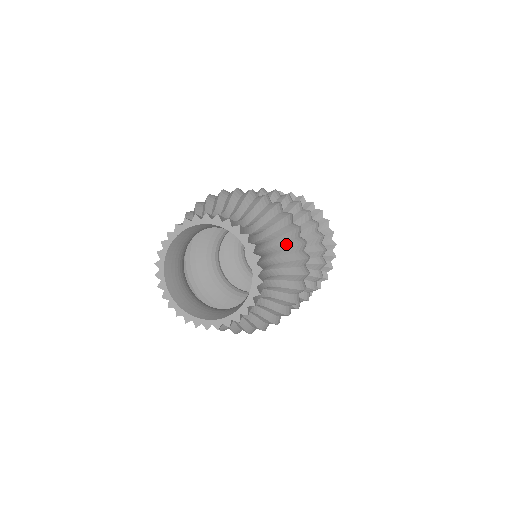
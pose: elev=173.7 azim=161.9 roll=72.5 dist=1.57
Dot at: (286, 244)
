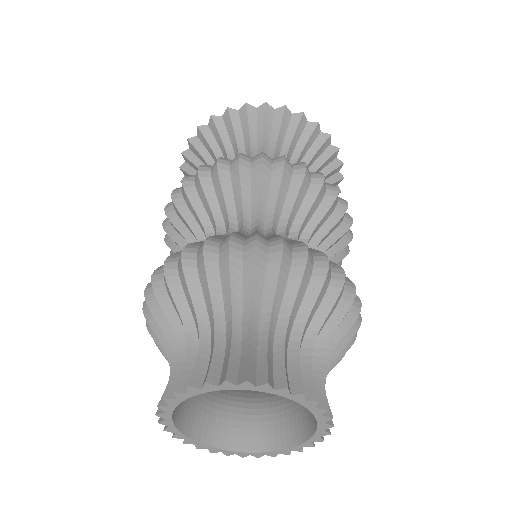
Dot at: occluded
